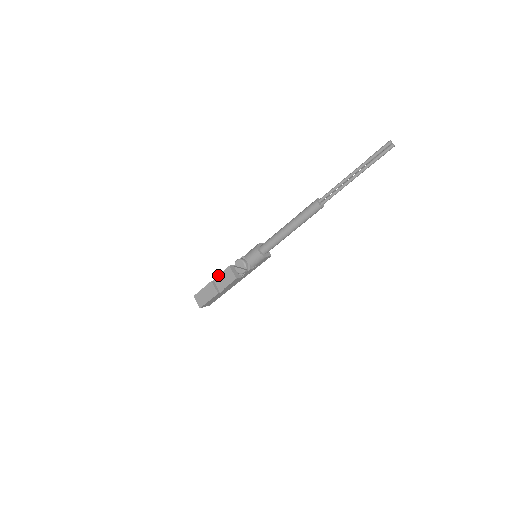
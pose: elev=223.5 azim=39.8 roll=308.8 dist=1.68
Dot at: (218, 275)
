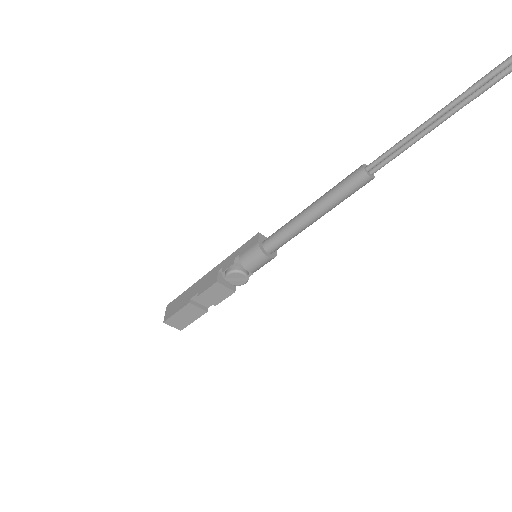
Dot at: (200, 295)
